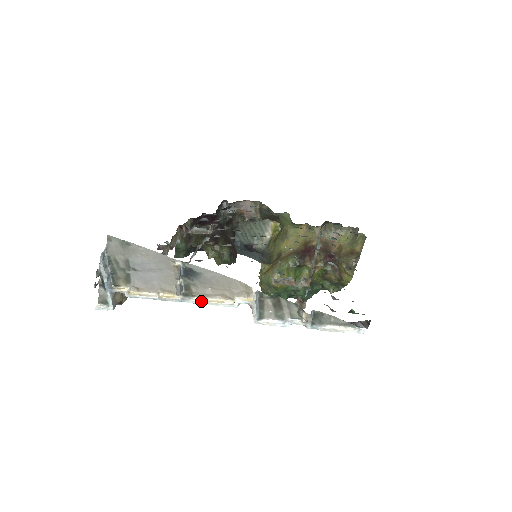
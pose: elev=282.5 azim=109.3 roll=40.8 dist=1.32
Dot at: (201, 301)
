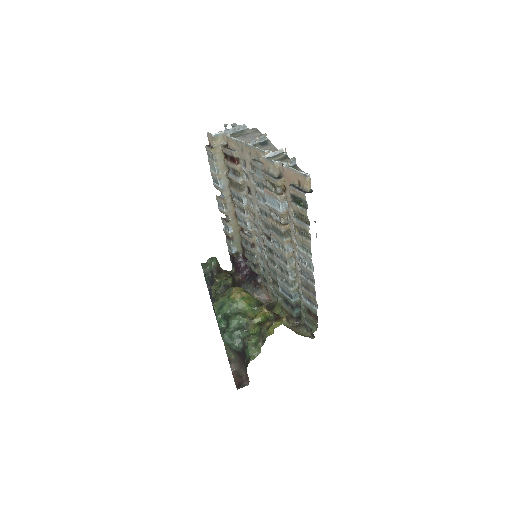
Dot at: (253, 146)
